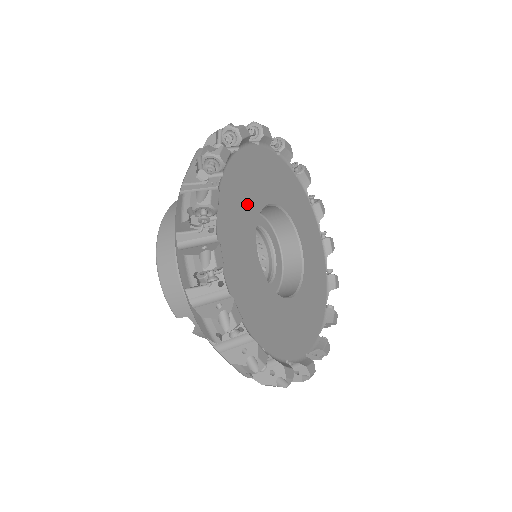
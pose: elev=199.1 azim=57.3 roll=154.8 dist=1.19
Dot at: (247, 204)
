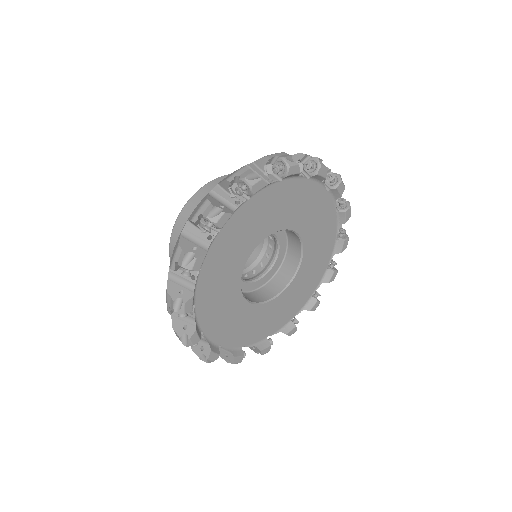
Dot at: (261, 225)
